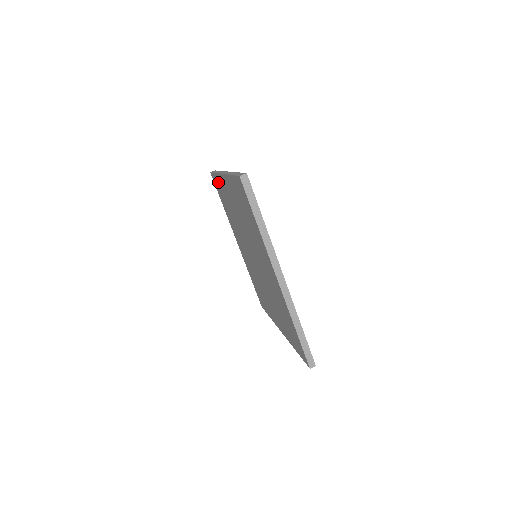
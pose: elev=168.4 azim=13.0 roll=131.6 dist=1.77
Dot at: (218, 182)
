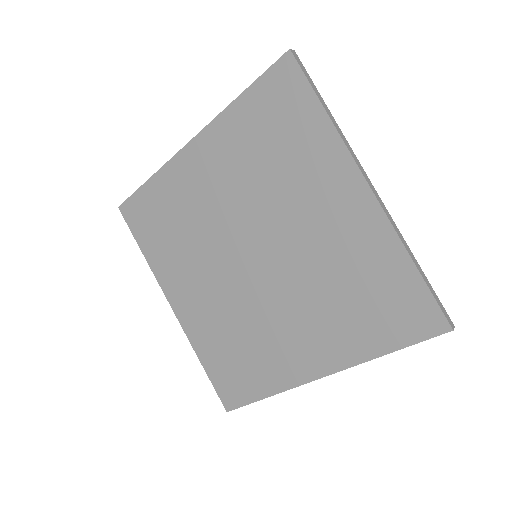
Dot at: (153, 193)
